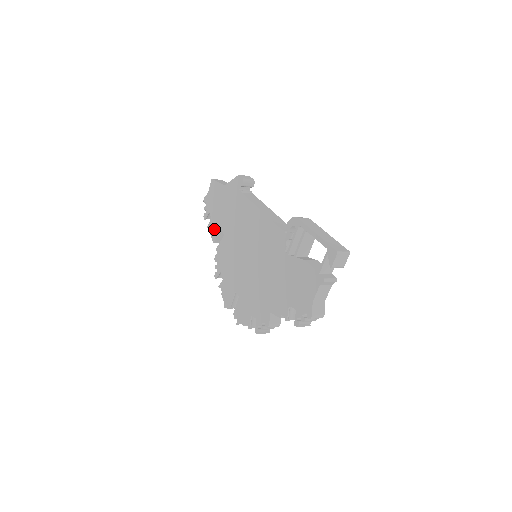
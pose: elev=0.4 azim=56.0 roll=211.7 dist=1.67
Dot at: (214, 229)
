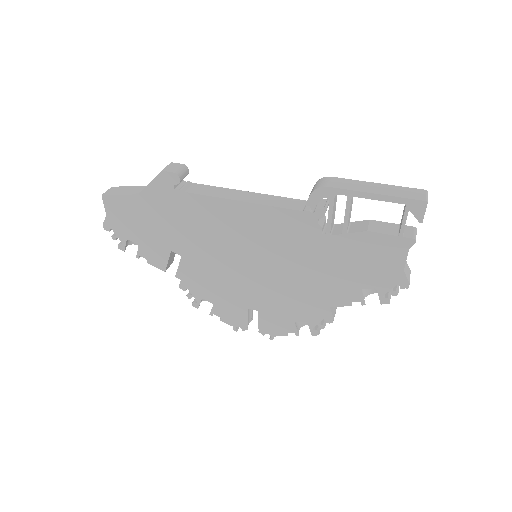
Dot at: (154, 256)
